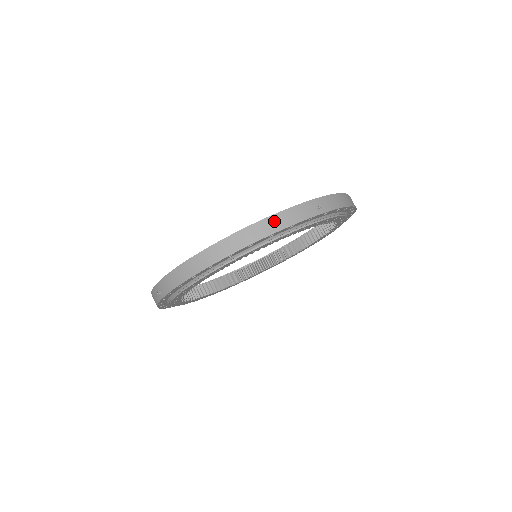
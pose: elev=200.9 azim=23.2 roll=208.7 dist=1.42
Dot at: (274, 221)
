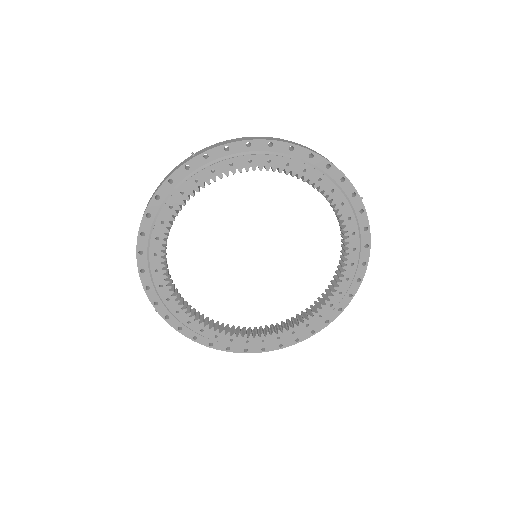
Dot at: occluded
